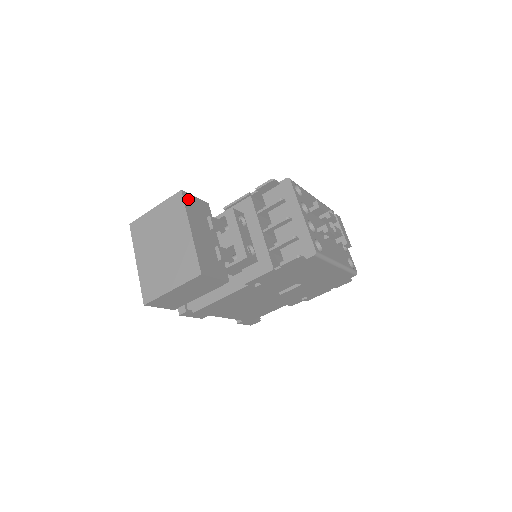
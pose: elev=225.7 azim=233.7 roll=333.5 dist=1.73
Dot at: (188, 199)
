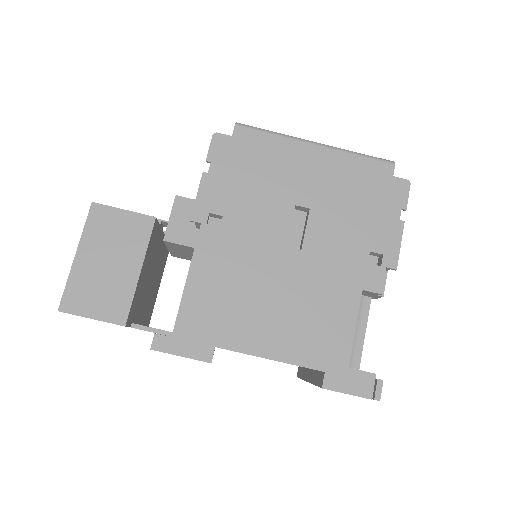
Dot at: occluded
